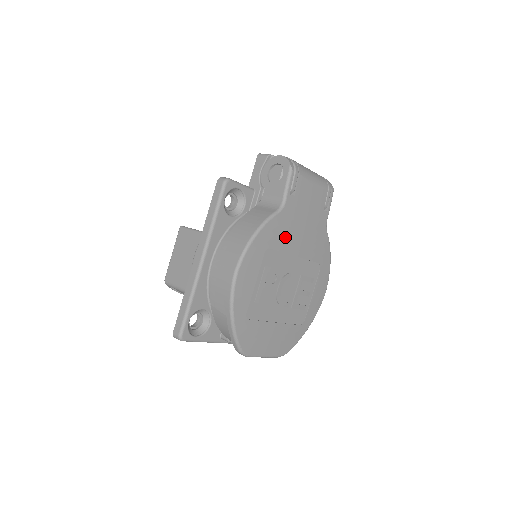
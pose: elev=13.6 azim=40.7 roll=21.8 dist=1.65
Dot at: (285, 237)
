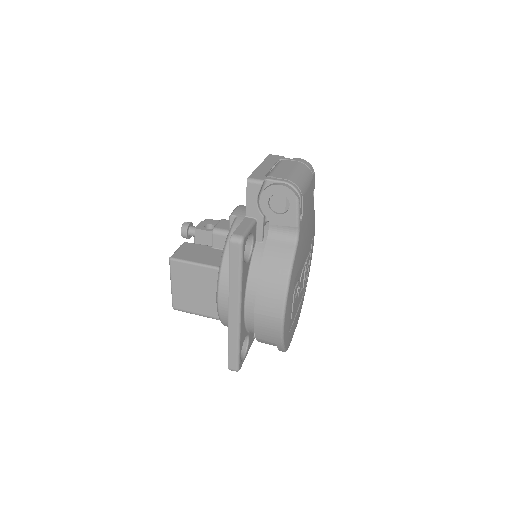
Dot at: (301, 255)
